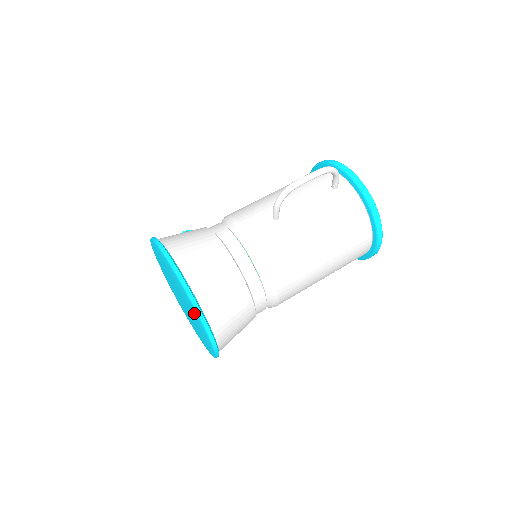
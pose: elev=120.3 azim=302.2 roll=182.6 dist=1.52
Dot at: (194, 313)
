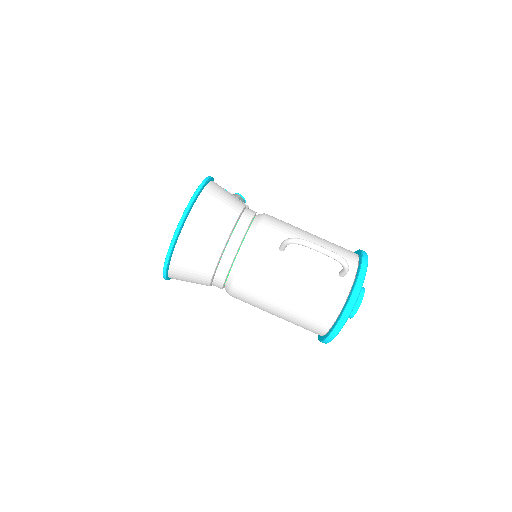
Dot at: occluded
